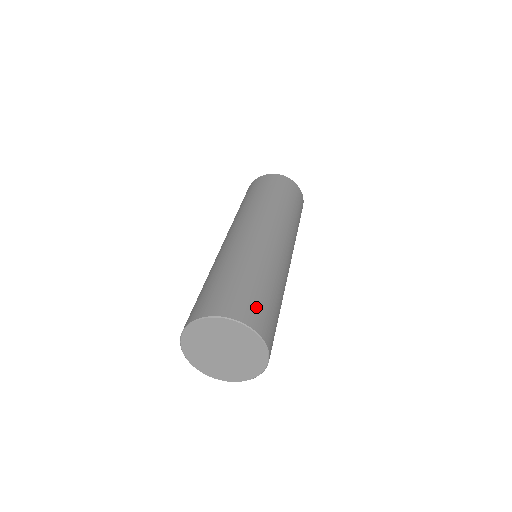
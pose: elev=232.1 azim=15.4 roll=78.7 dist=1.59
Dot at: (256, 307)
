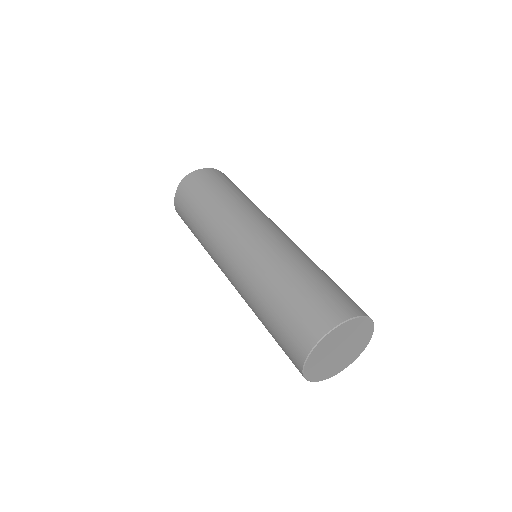
Dot at: (311, 311)
